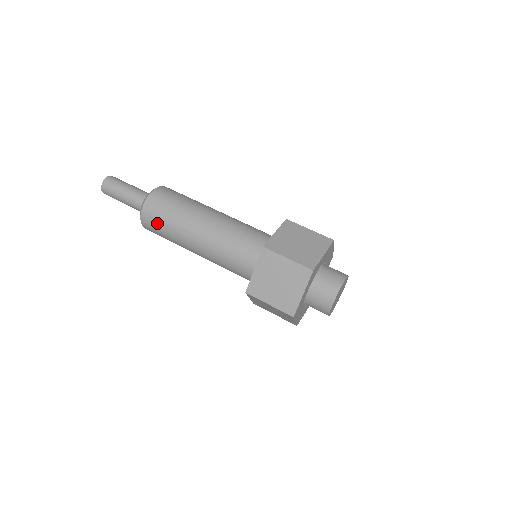
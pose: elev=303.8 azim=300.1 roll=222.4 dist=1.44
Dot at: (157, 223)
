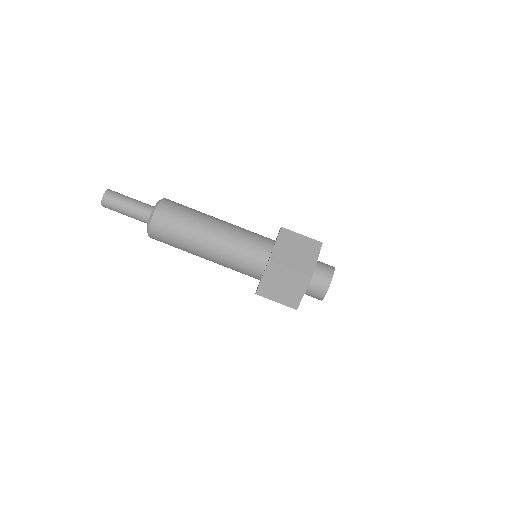
Dot at: occluded
